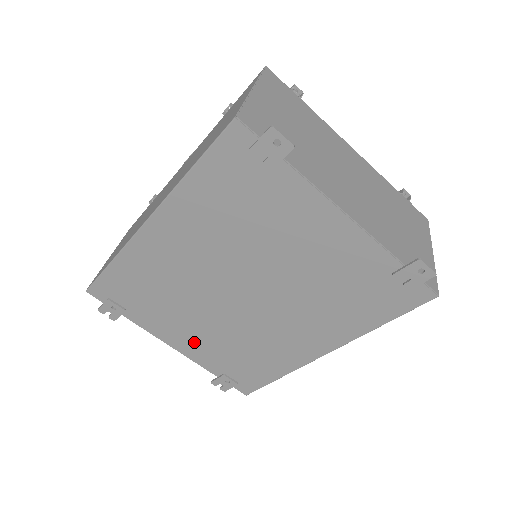
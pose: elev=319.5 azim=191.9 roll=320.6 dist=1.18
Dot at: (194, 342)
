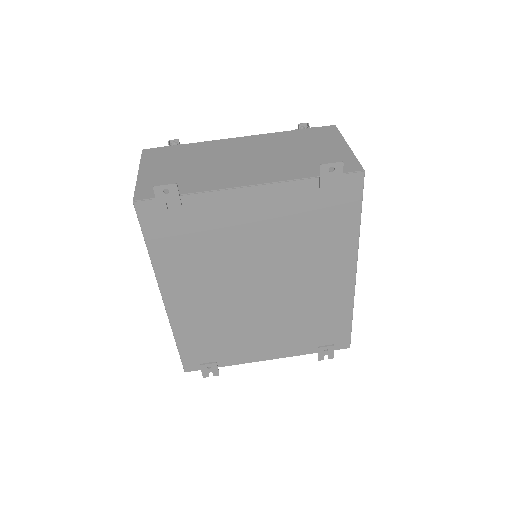
Dot at: (276, 344)
